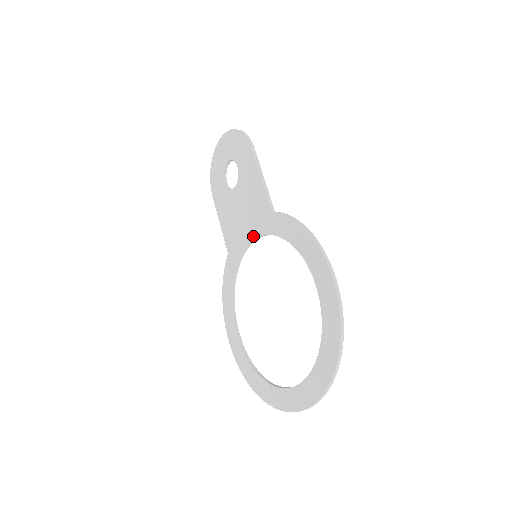
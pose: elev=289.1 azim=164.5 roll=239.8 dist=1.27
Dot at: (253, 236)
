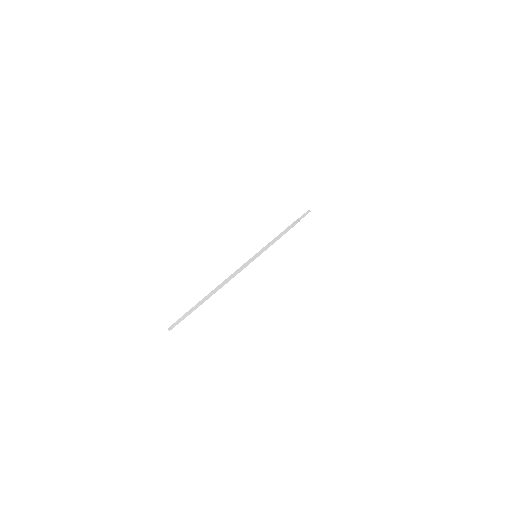
Dot at: occluded
